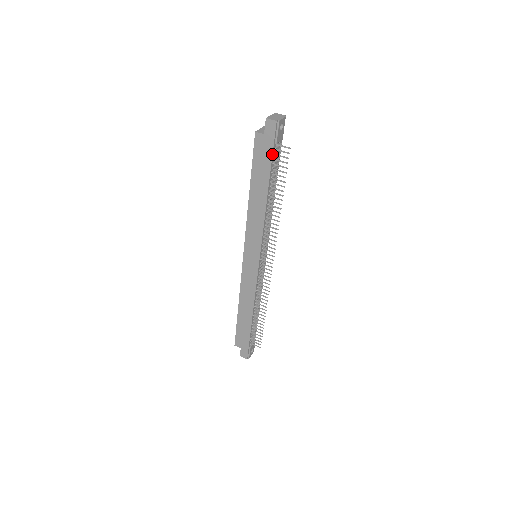
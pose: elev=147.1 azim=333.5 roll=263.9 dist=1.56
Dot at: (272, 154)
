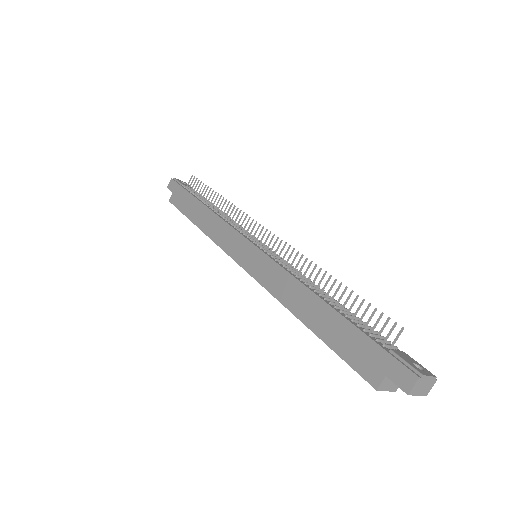
Dot at: (184, 189)
